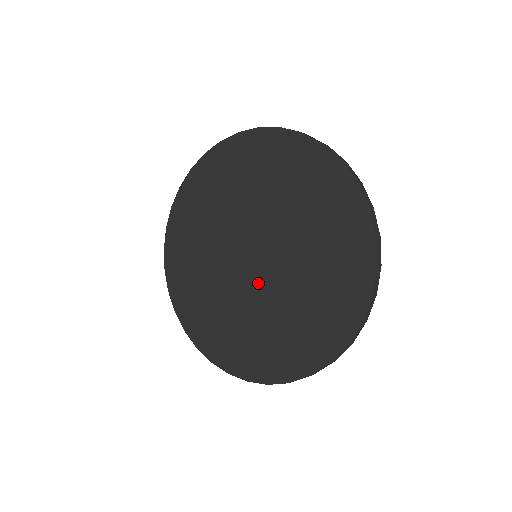
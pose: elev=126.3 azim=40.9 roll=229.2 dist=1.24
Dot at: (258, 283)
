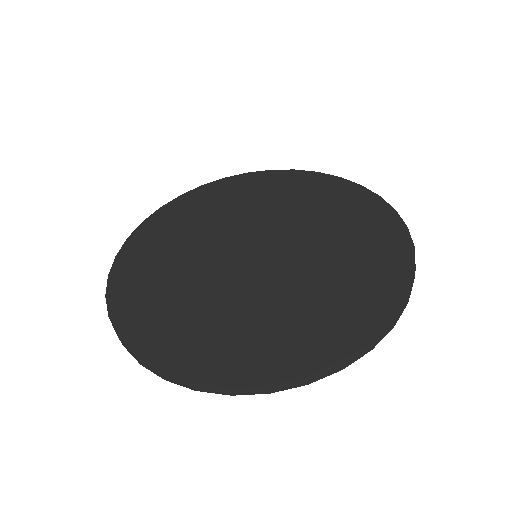
Dot at: (227, 266)
